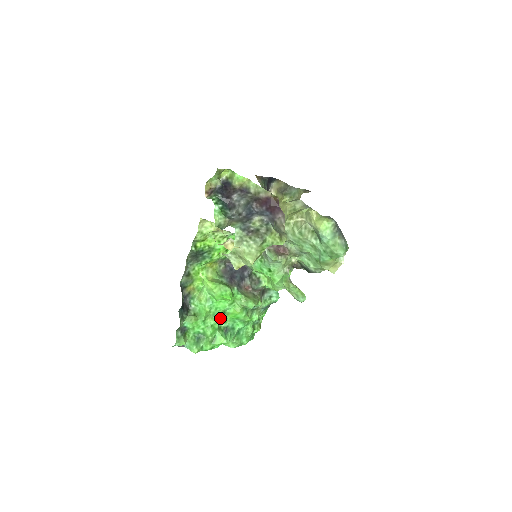
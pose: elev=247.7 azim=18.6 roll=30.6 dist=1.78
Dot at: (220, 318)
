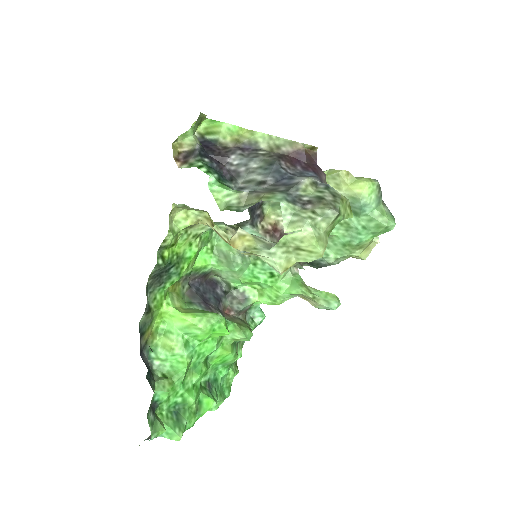
Dot at: (204, 369)
